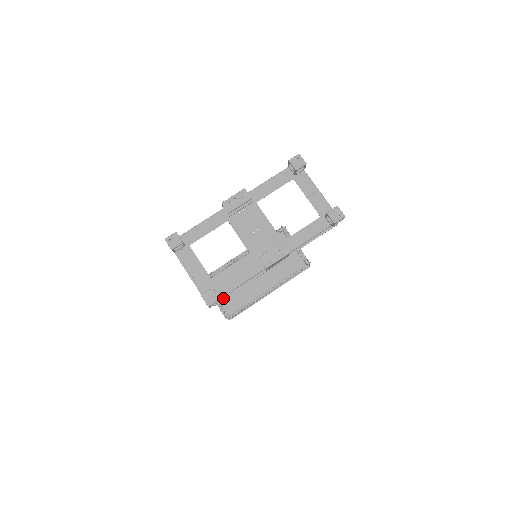
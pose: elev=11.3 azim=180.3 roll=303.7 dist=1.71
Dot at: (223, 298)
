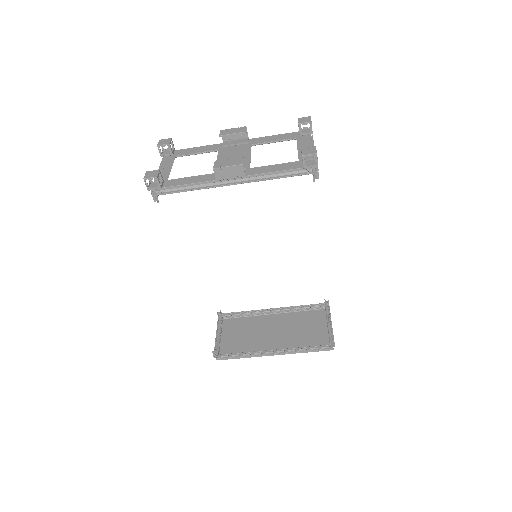
Dot at: (166, 192)
